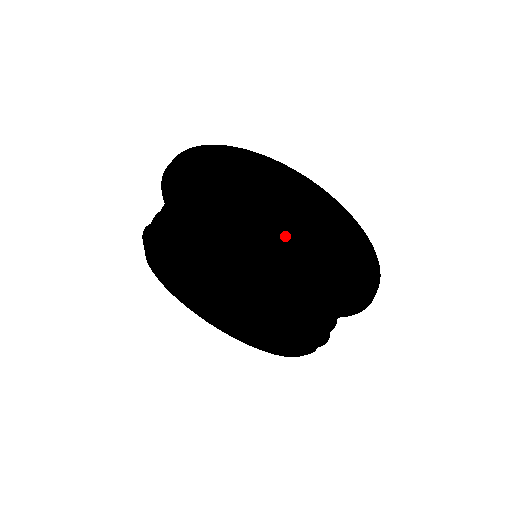
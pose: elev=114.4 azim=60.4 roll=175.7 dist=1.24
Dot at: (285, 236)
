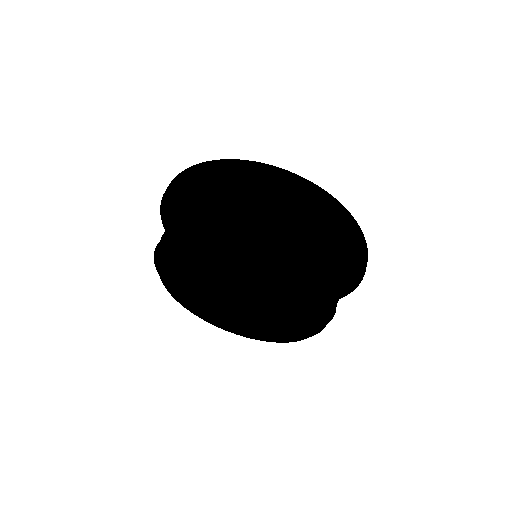
Dot at: (254, 213)
